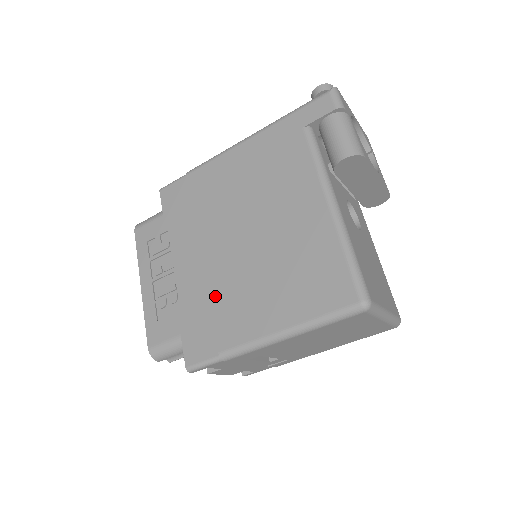
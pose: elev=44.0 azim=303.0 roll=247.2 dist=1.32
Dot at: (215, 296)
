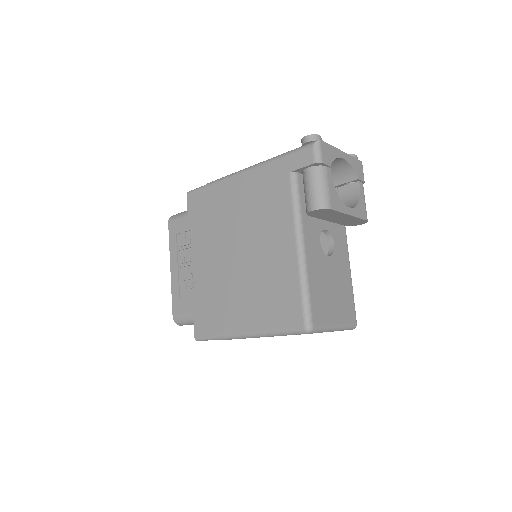
Dot at: (216, 293)
